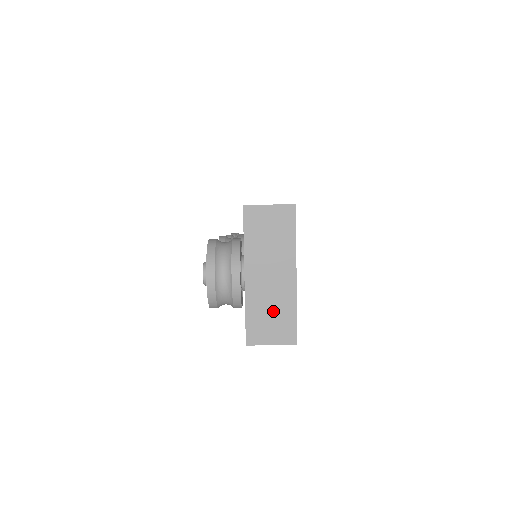
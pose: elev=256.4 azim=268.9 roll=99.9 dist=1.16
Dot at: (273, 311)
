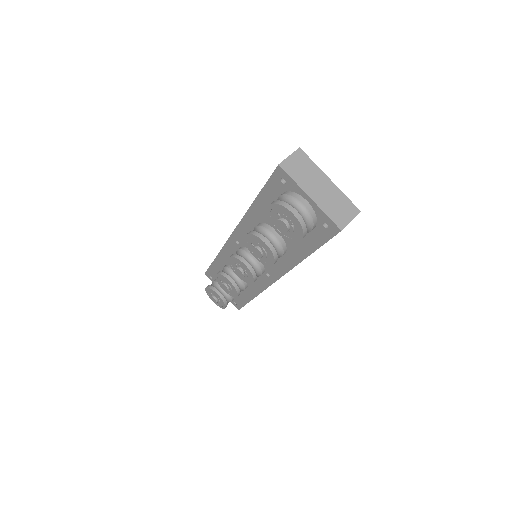
Dot at: (337, 204)
